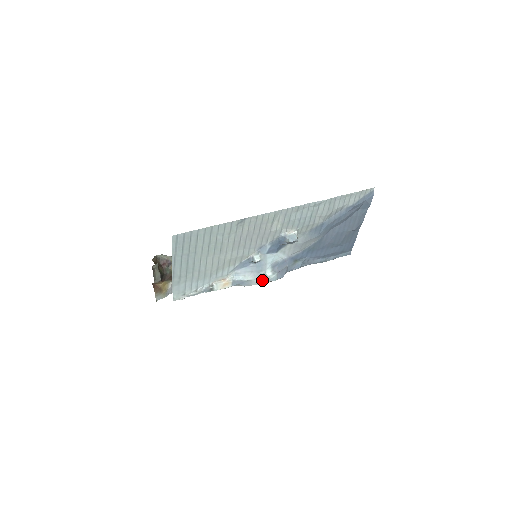
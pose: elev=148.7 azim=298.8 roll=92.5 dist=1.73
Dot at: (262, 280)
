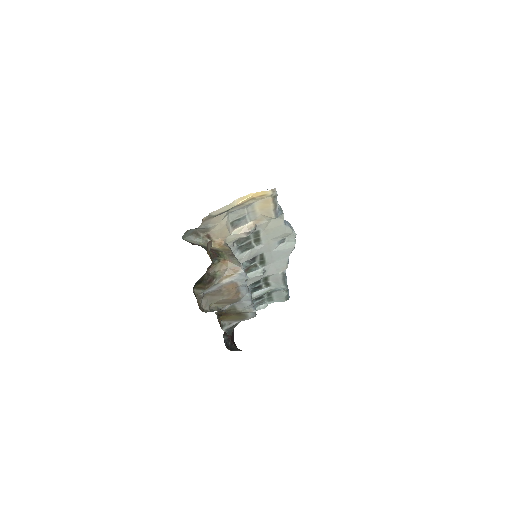
Dot at: (293, 229)
